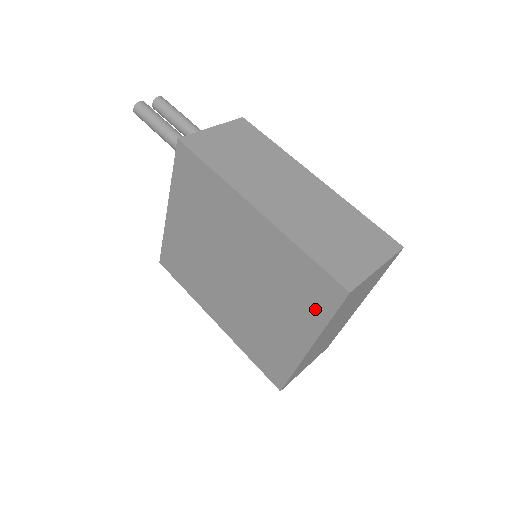
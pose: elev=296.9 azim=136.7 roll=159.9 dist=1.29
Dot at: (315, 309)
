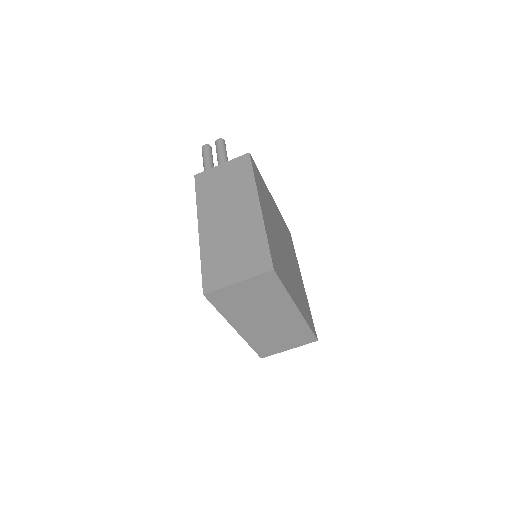
Dot at: occluded
